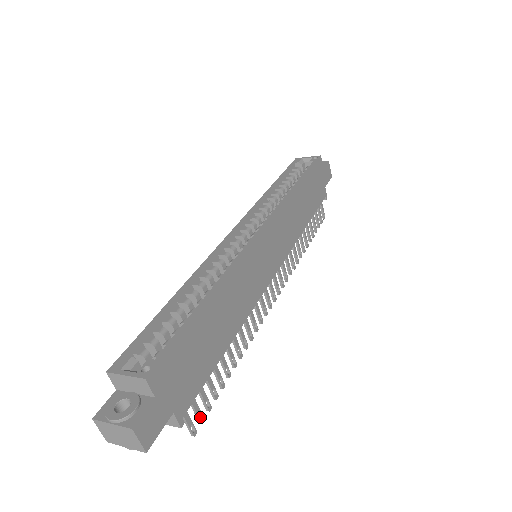
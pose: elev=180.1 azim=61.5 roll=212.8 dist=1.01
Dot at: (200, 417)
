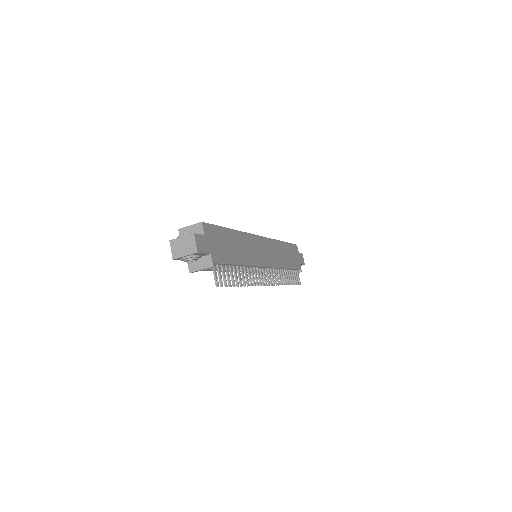
Dot at: (221, 284)
